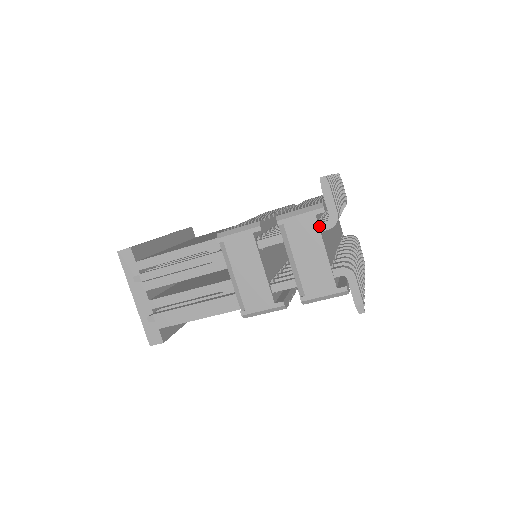
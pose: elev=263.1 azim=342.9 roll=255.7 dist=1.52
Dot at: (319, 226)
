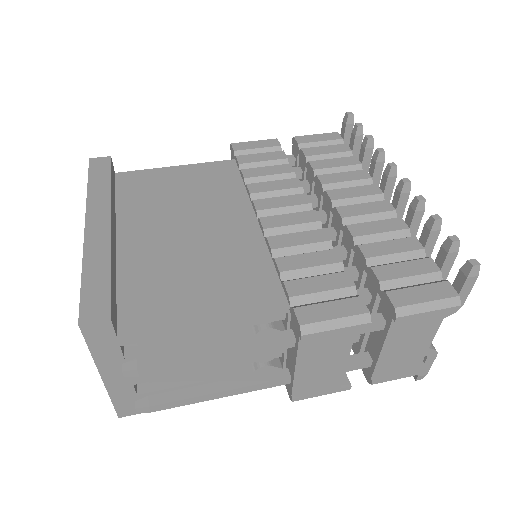
Dot at: (438, 319)
